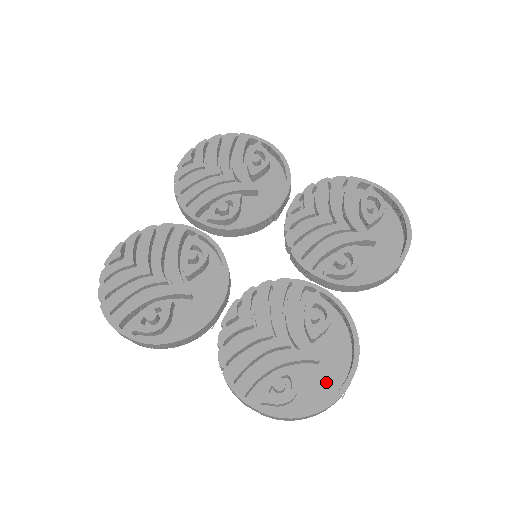
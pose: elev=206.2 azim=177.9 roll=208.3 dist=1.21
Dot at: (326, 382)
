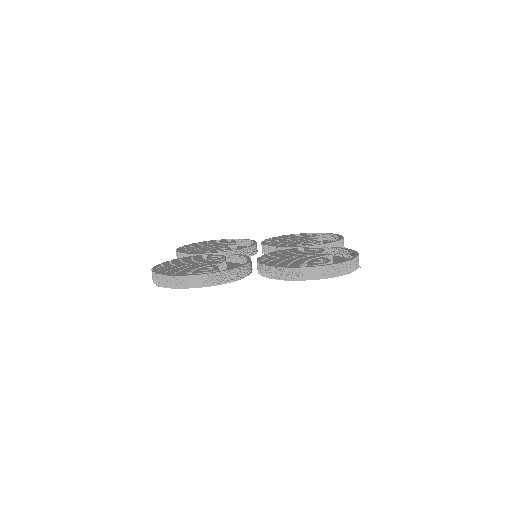
Dot at: occluded
